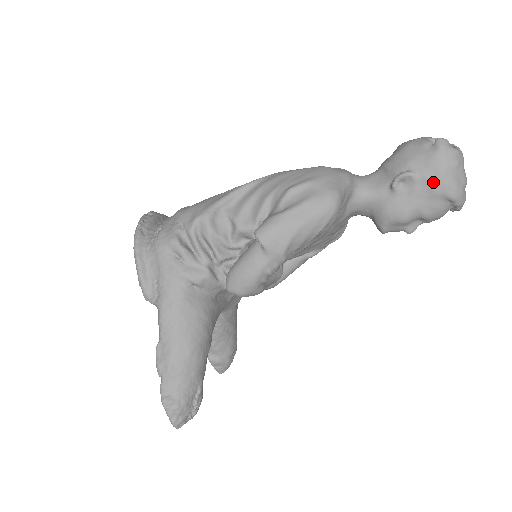
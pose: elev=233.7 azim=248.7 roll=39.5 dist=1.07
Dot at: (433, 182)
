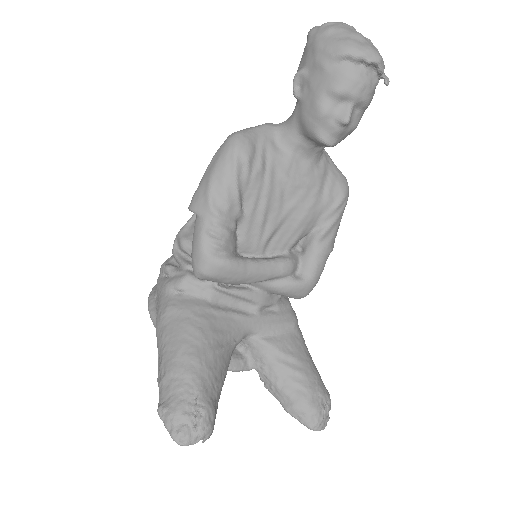
Dot at: (315, 59)
